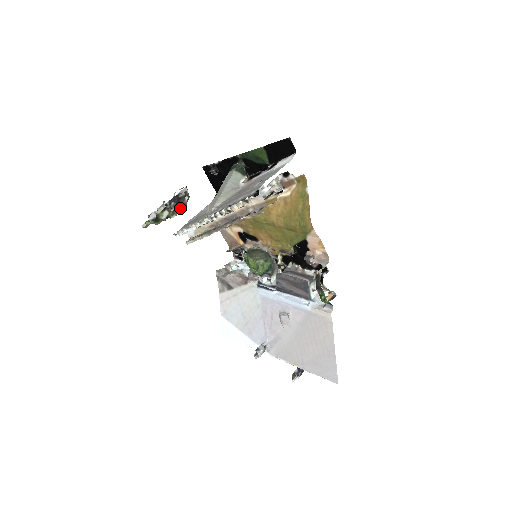
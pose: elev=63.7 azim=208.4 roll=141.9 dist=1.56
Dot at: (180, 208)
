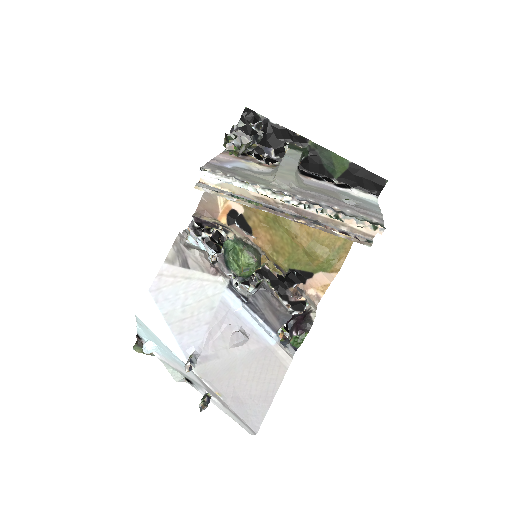
Dot at: occluded
